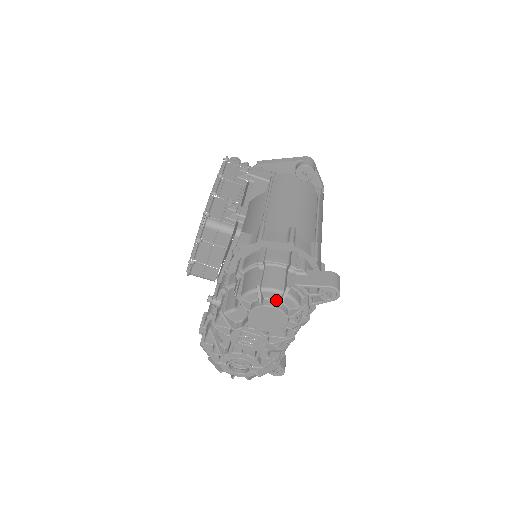
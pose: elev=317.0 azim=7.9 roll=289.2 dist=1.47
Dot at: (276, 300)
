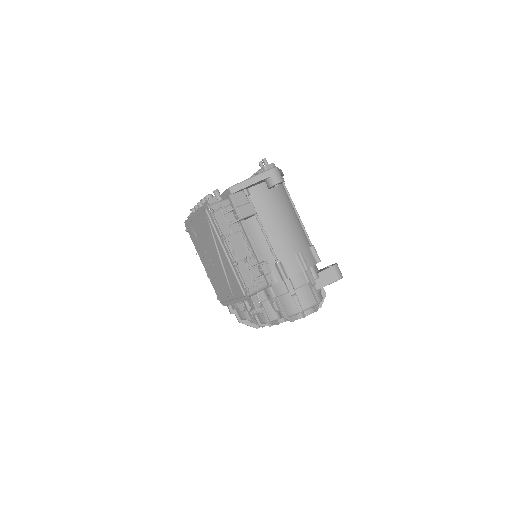
Dot at: occluded
